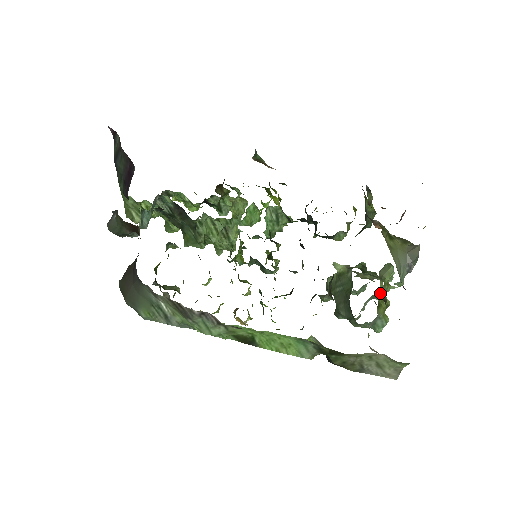
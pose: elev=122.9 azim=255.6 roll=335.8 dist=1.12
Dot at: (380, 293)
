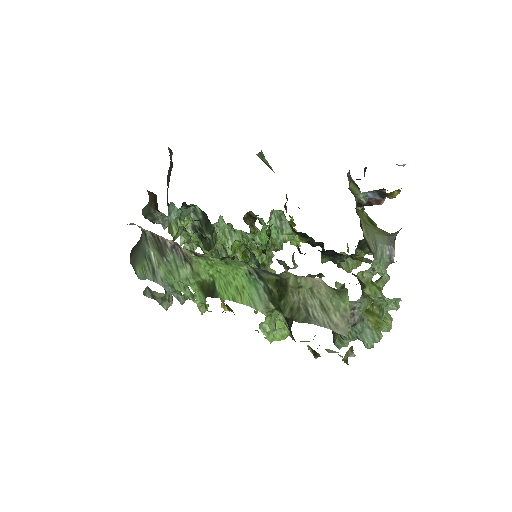
Dot at: (382, 319)
